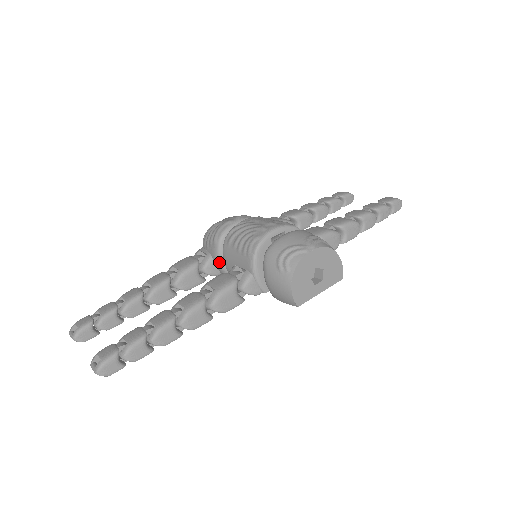
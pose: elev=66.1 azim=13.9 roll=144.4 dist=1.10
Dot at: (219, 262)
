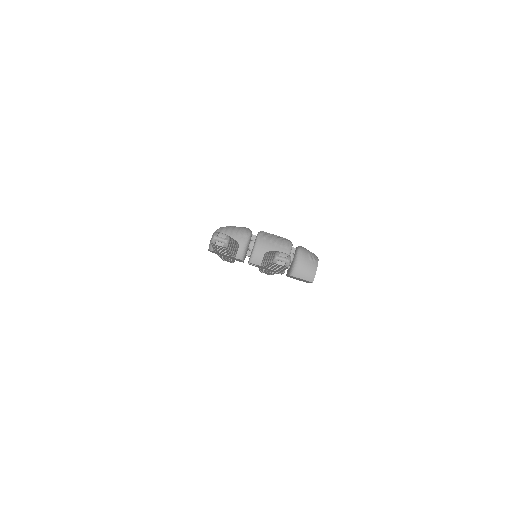
Dot at: (244, 248)
